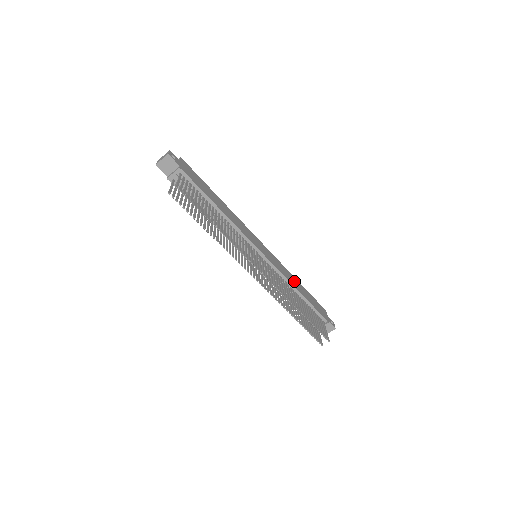
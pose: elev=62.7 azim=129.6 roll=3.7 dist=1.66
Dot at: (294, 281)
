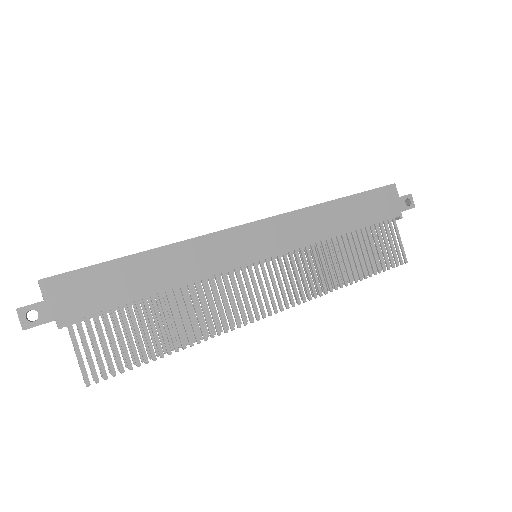
Dot at: (329, 218)
